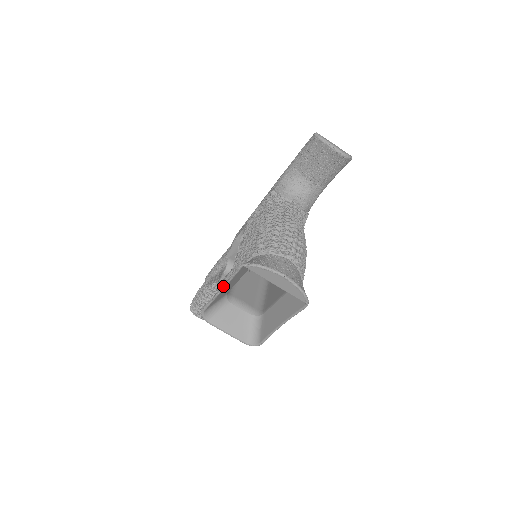
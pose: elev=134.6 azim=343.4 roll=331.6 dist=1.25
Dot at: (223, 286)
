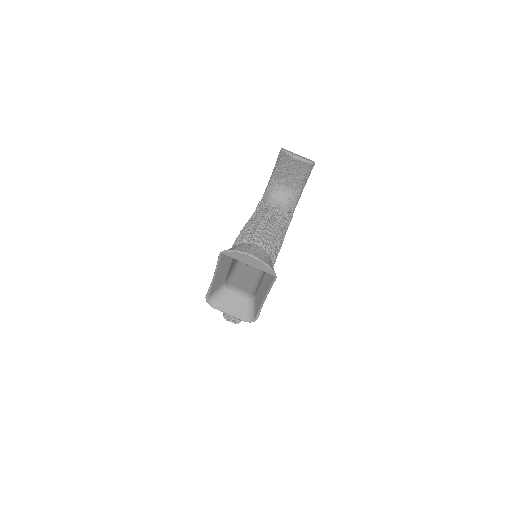
Dot at: (214, 273)
